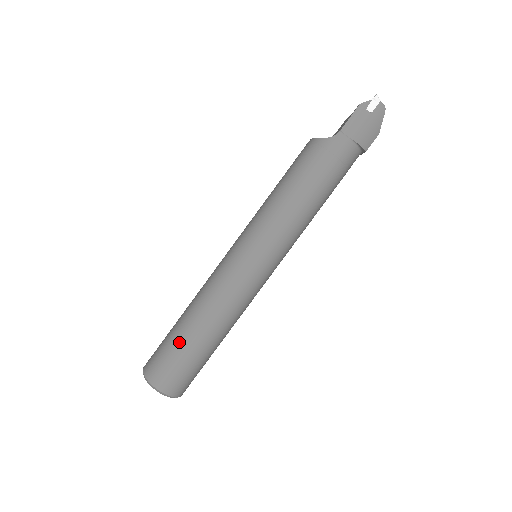
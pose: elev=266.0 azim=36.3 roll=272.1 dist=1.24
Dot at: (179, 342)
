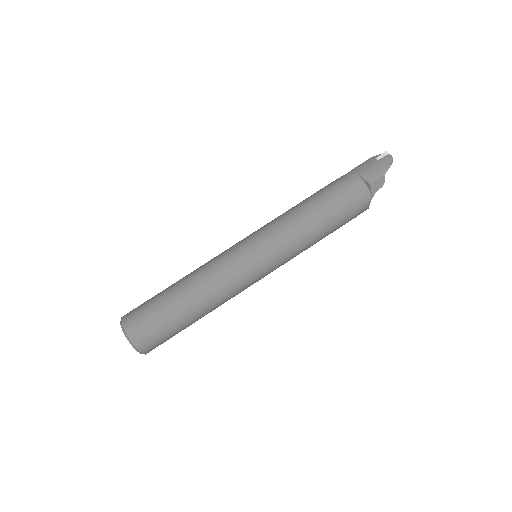
Dot at: (160, 292)
